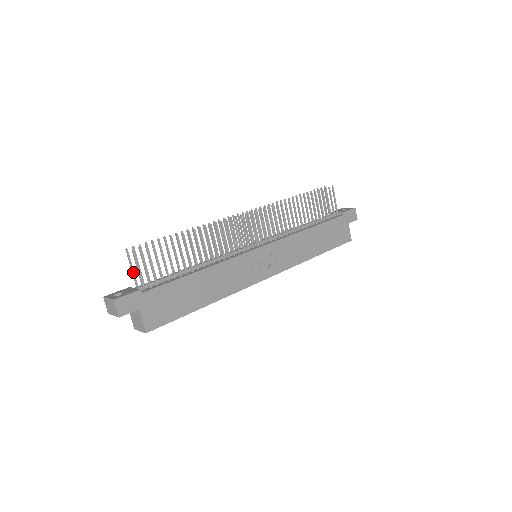
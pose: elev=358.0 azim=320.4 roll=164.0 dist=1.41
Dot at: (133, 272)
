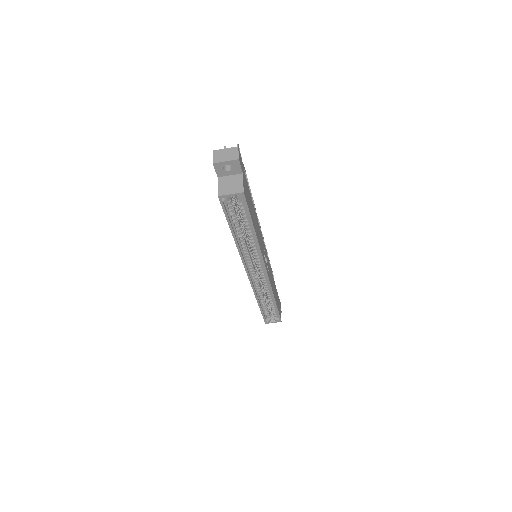
Dot at: occluded
